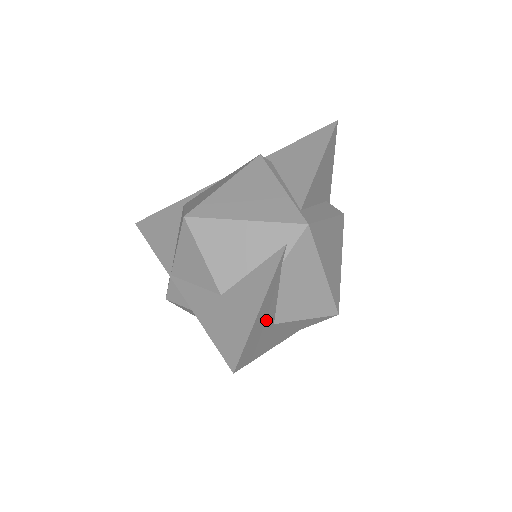
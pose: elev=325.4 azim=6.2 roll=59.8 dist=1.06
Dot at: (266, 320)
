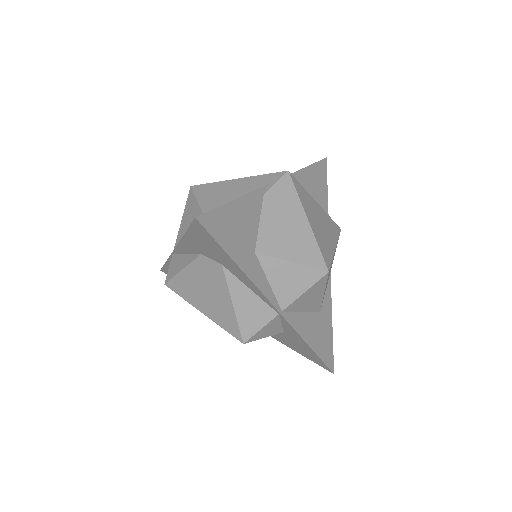
Dot at: (243, 228)
